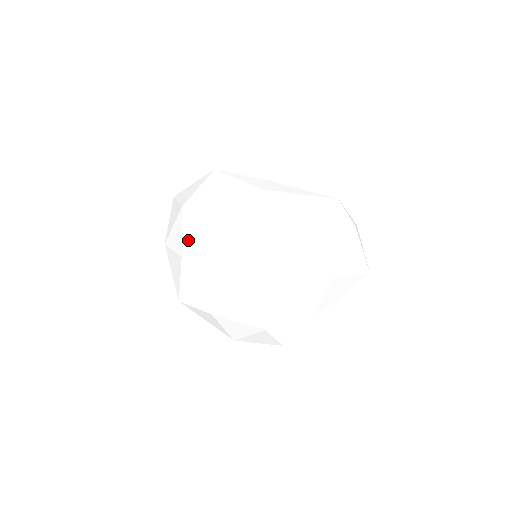
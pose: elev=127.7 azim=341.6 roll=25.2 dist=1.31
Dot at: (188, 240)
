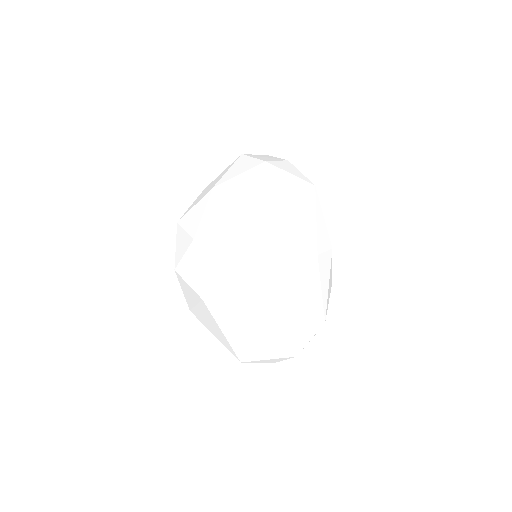
Dot at: (209, 240)
